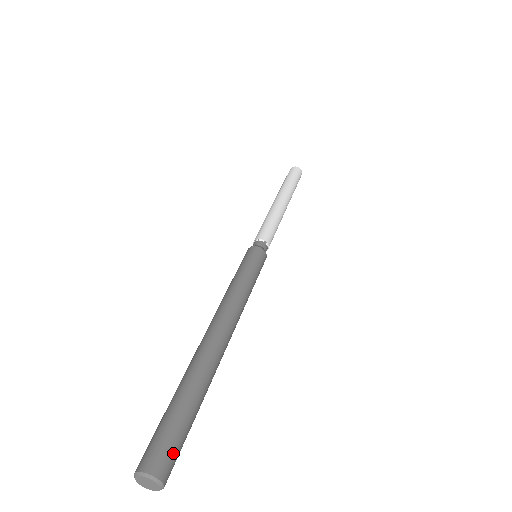
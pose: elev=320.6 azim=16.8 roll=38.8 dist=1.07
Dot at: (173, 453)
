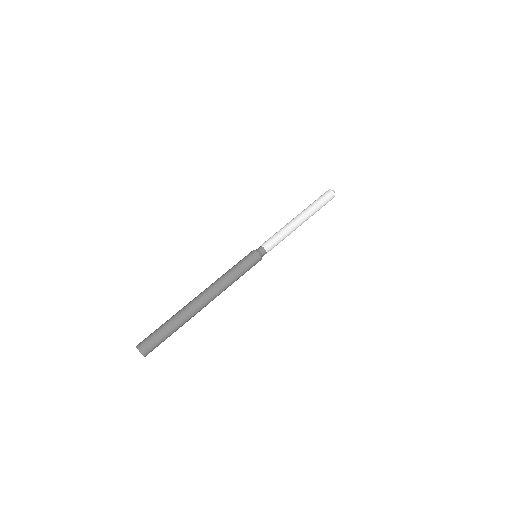
Dot at: (153, 346)
